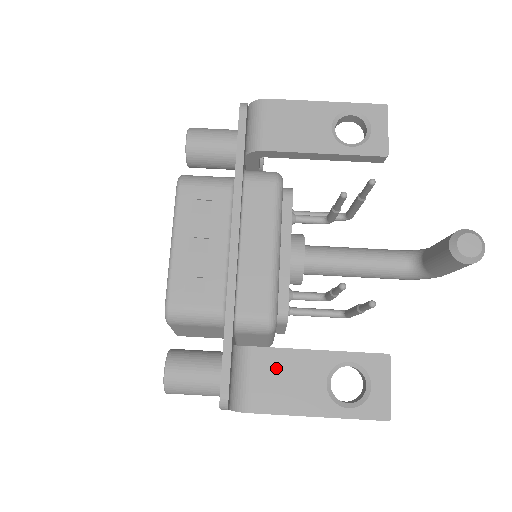
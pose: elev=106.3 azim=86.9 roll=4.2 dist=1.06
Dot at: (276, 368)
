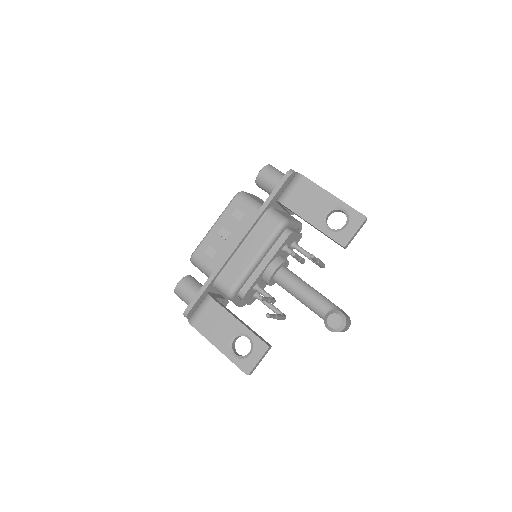
Dot at: (216, 315)
